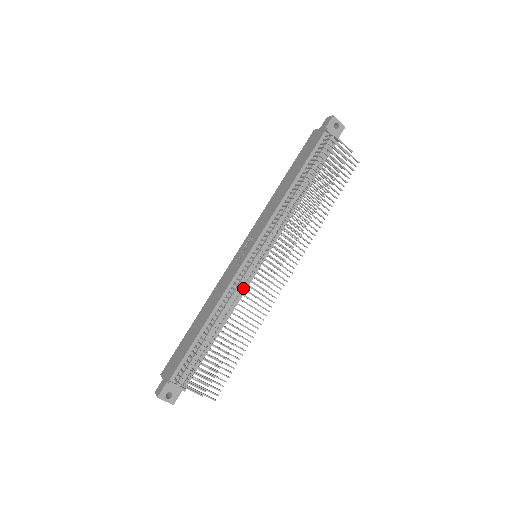
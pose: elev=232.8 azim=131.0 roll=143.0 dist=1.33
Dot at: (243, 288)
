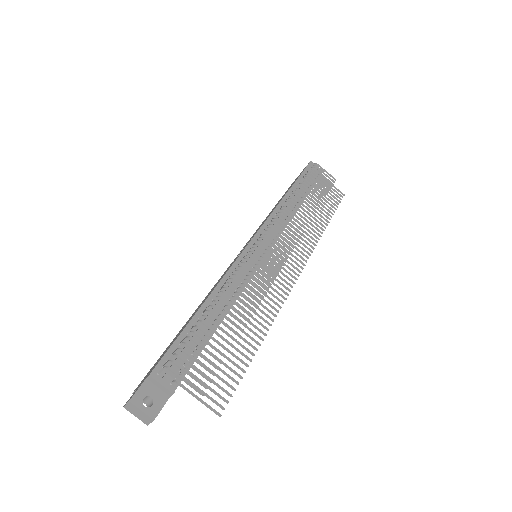
Dot at: (247, 265)
